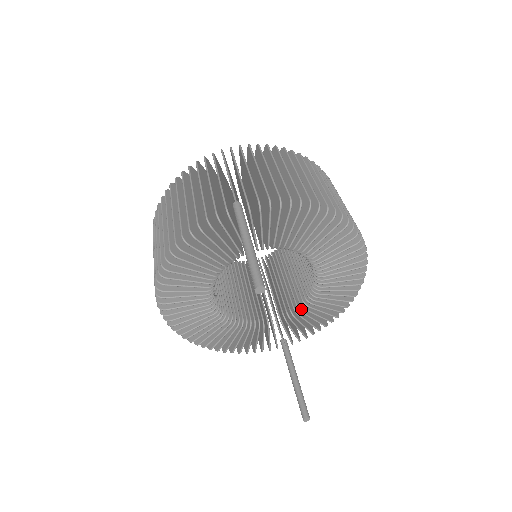
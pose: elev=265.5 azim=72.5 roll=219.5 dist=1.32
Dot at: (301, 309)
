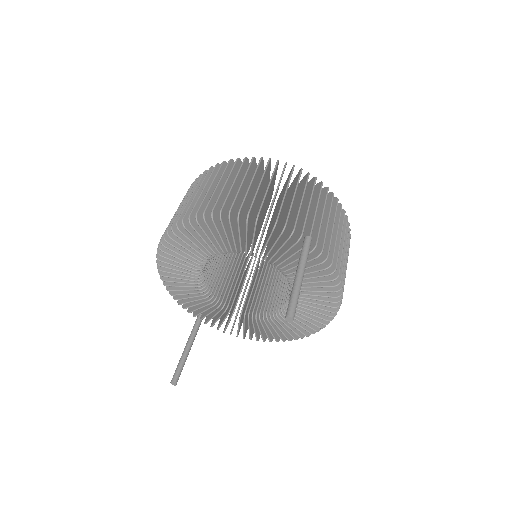
Dot at: occluded
